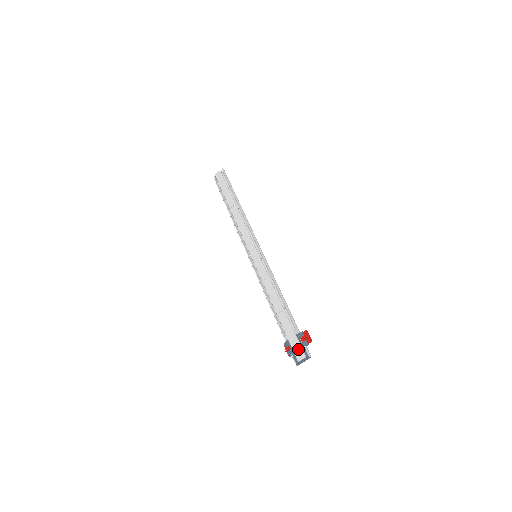
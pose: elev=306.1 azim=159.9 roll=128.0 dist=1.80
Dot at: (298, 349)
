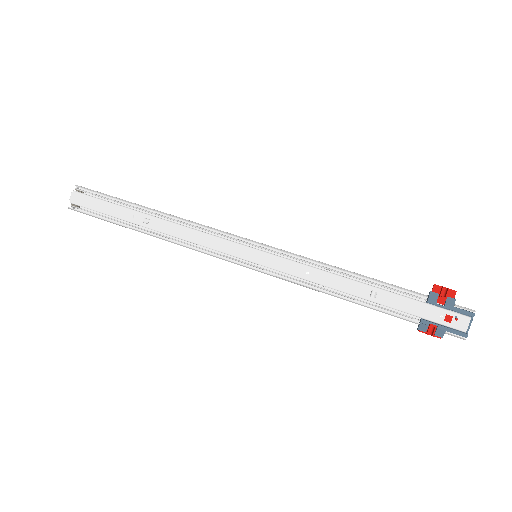
Dot at: (450, 317)
